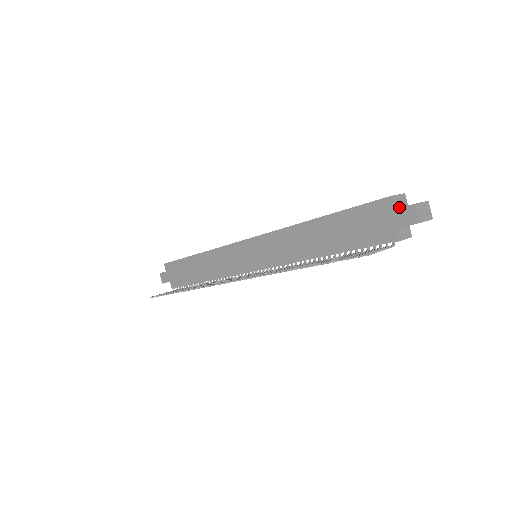
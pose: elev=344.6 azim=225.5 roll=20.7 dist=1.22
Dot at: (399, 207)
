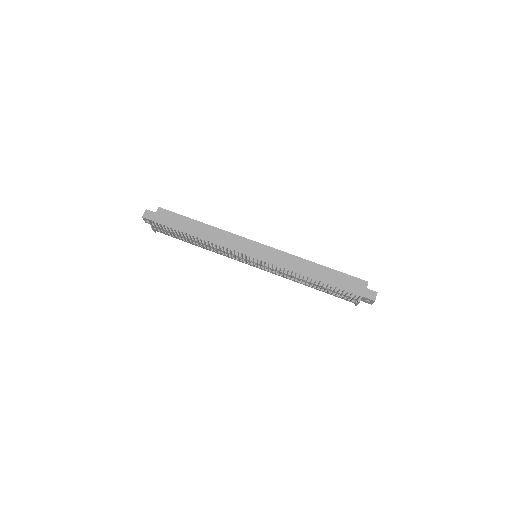
Dot at: occluded
